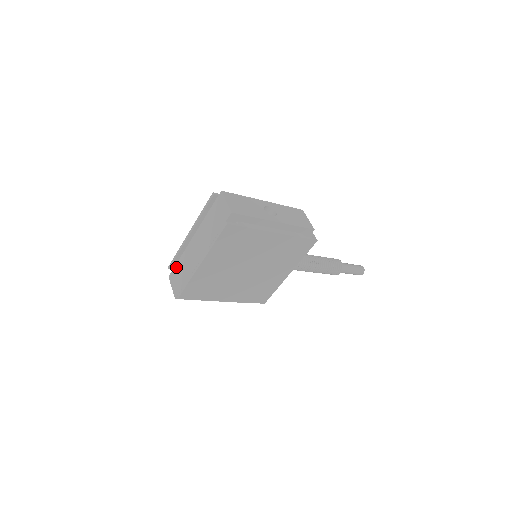
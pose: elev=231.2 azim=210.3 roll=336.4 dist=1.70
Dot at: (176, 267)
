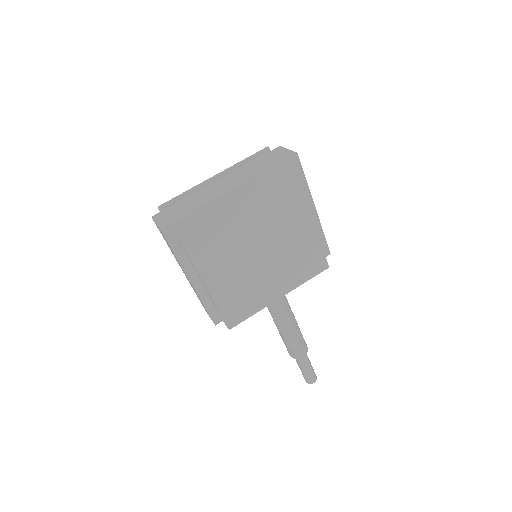
Dot at: (173, 206)
